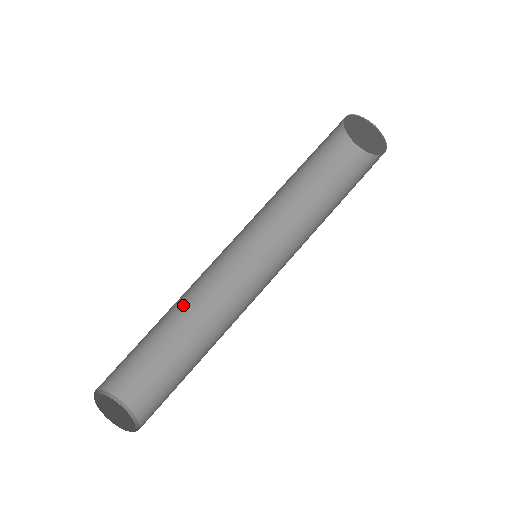
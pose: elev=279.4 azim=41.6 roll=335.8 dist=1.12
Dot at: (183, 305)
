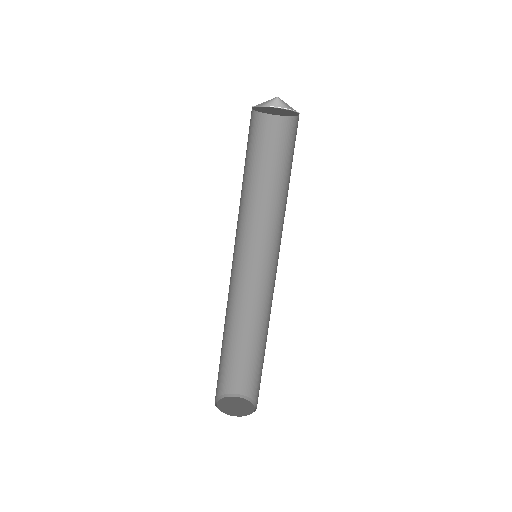
Dot at: (226, 317)
